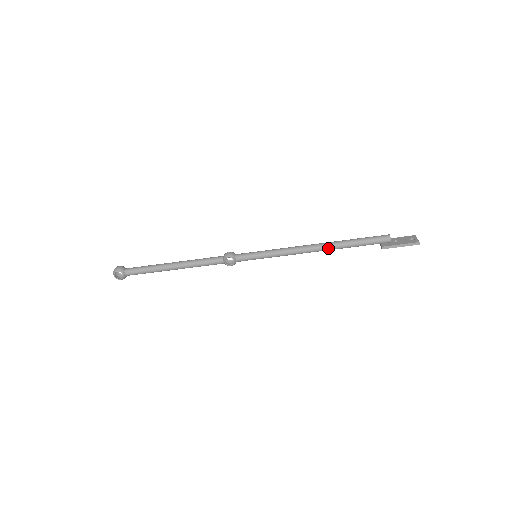
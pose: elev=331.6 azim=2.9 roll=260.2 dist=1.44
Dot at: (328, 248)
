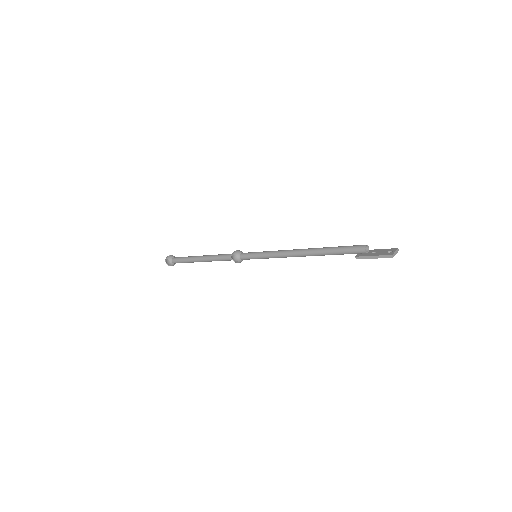
Dot at: (309, 254)
